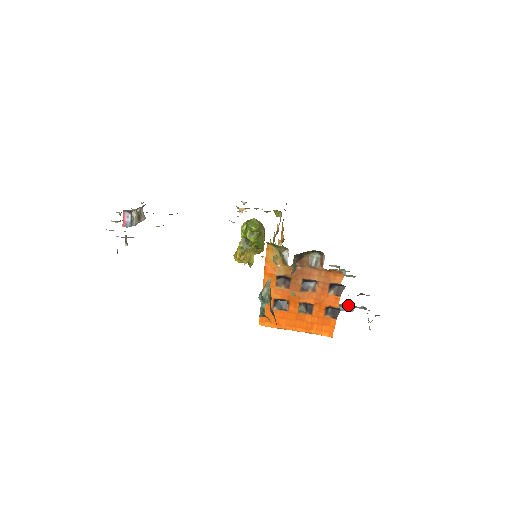
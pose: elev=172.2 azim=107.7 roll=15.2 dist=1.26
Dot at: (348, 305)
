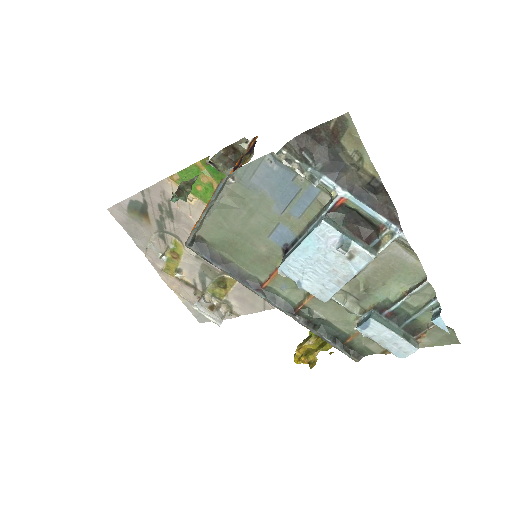
Dot at: (317, 218)
